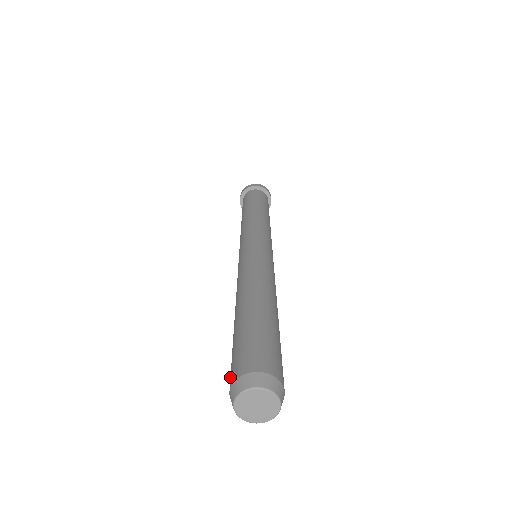
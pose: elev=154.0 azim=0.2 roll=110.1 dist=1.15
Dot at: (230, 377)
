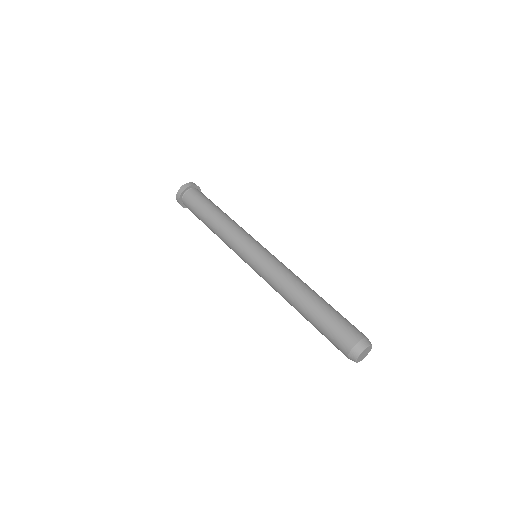
Dot at: occluded
